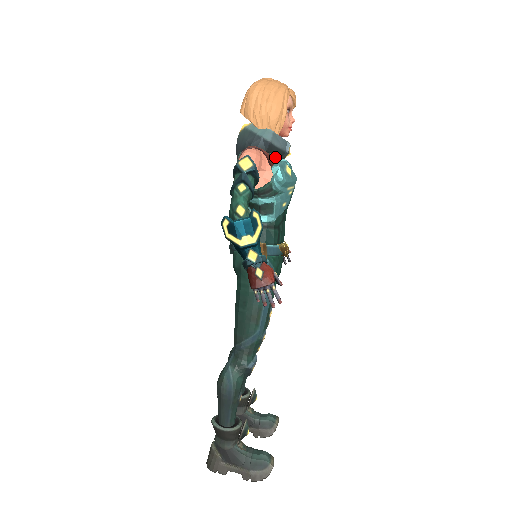
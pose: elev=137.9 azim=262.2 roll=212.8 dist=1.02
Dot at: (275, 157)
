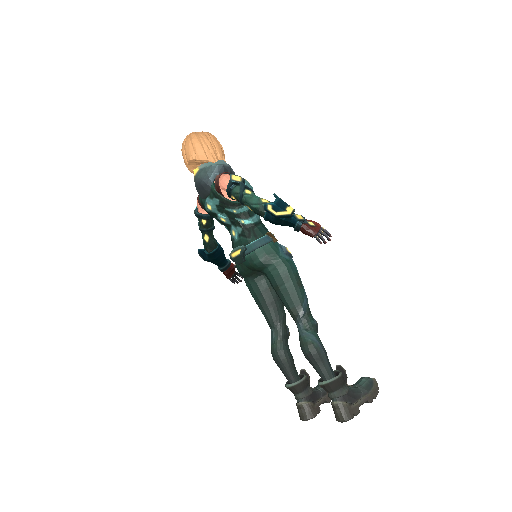
Dot at: occluded
